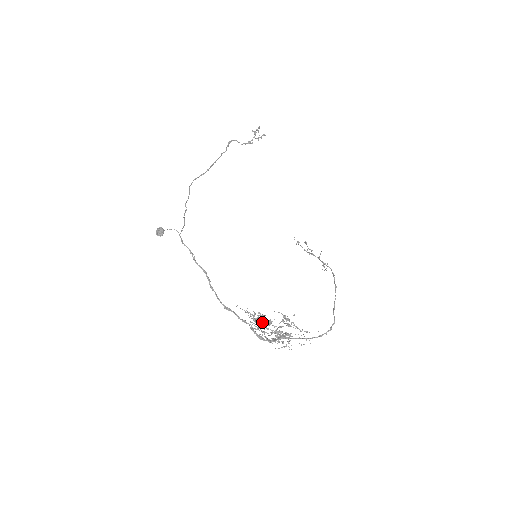
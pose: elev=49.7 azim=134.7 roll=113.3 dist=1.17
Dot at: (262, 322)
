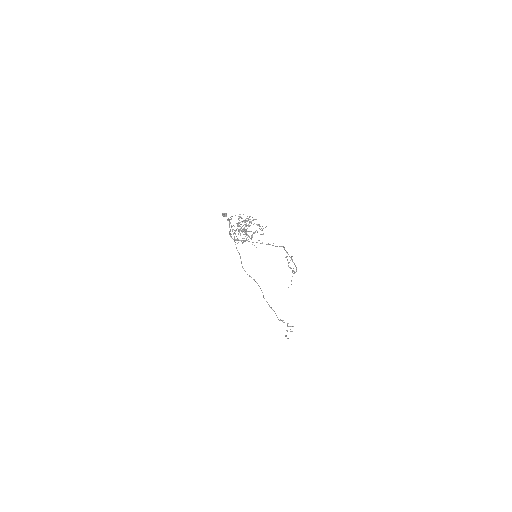
Dot at: occluded
